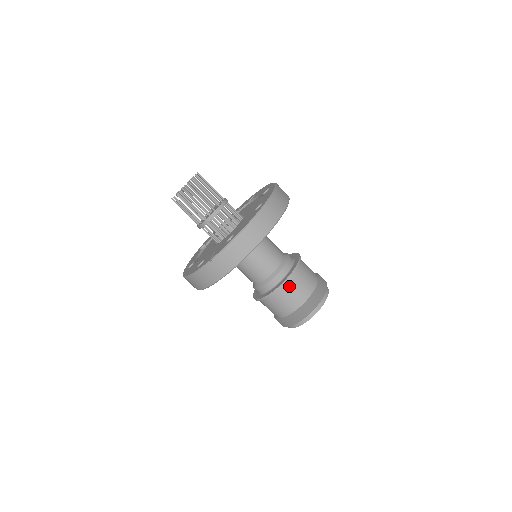
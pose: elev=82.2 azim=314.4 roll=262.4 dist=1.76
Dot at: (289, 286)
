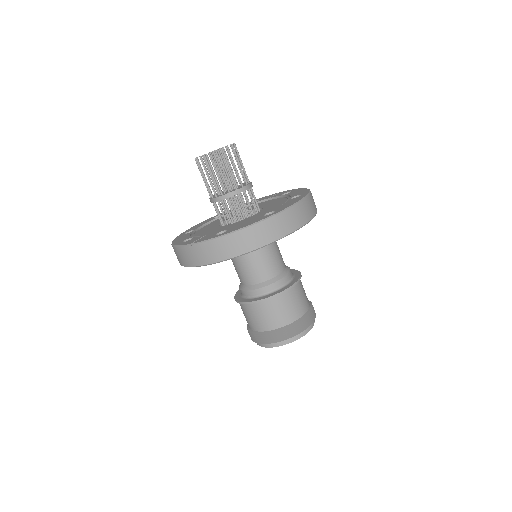
Dot at: (268, 305)
